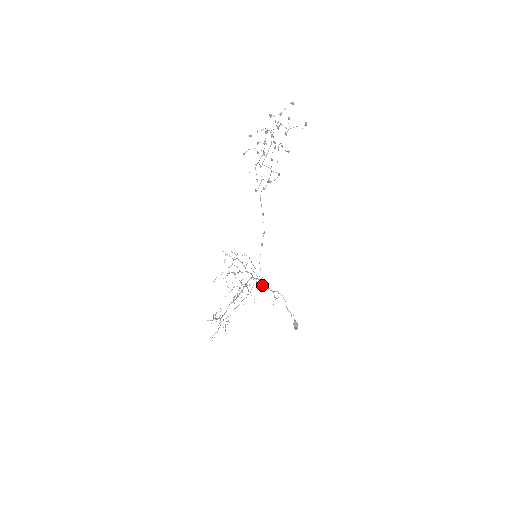
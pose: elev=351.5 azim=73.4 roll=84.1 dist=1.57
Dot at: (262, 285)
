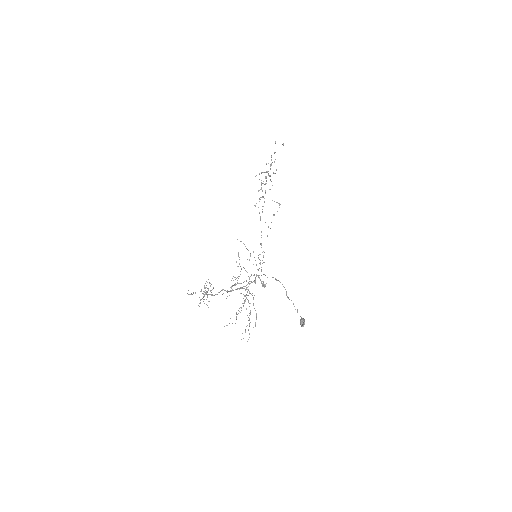
Dot at: (263, 285)
